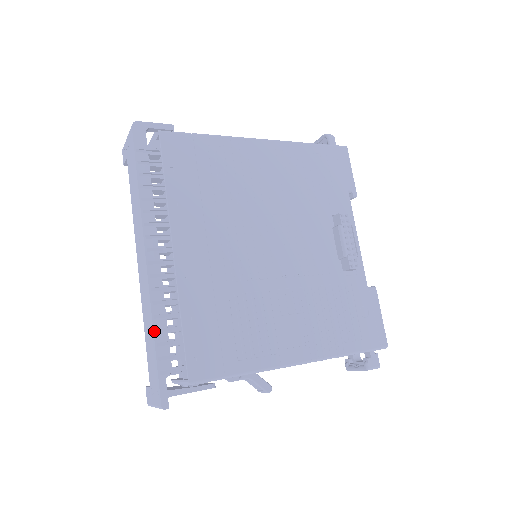
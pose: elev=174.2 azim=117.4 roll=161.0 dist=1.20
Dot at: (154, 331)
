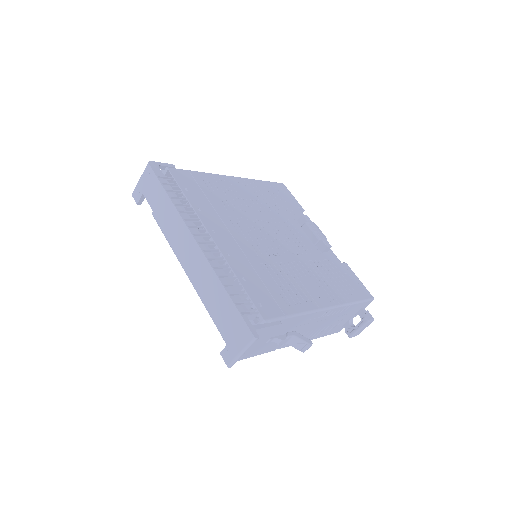
Dot at: (224, 286)
